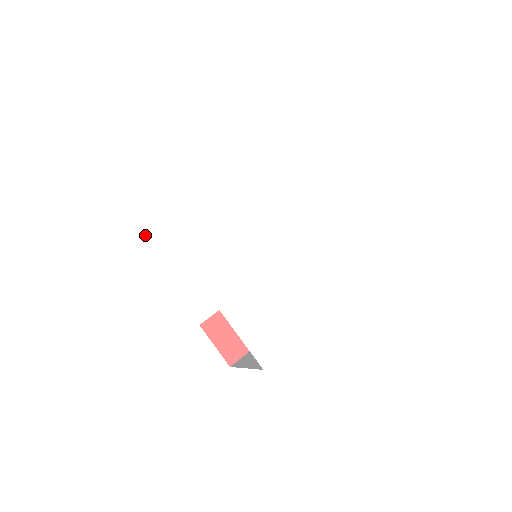
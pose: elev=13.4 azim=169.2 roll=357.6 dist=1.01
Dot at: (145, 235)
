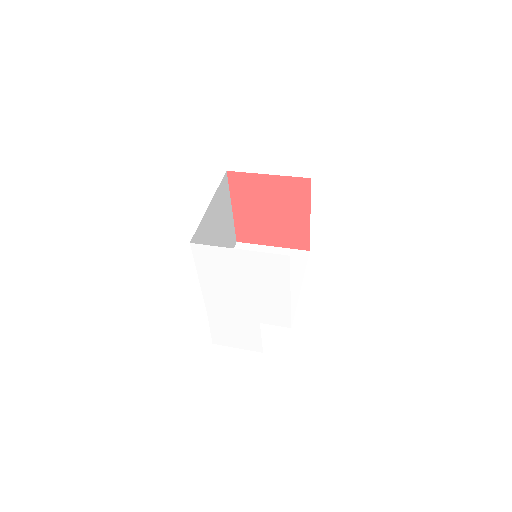
Dot at: (217, 320)
